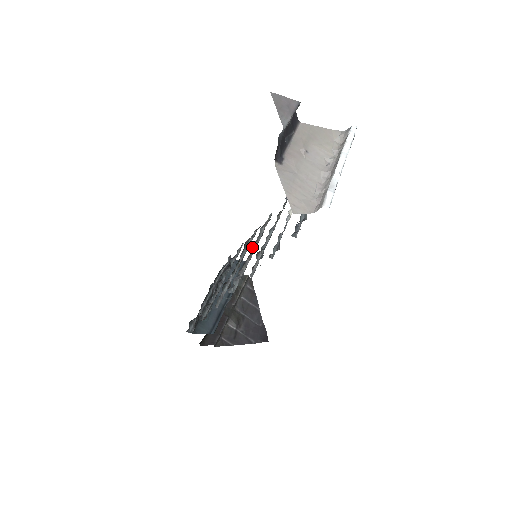
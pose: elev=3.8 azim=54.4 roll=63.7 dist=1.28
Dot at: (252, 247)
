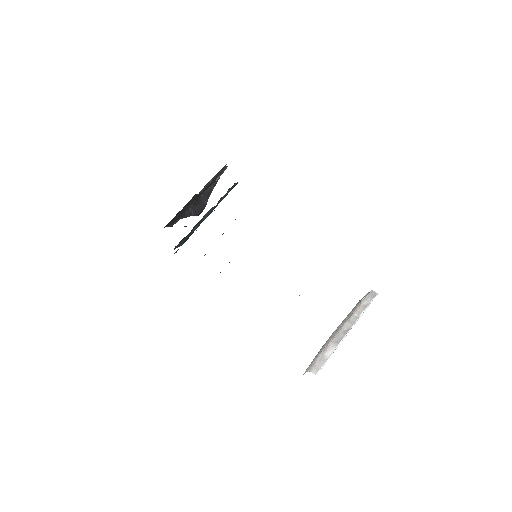
Dot at: occluded
